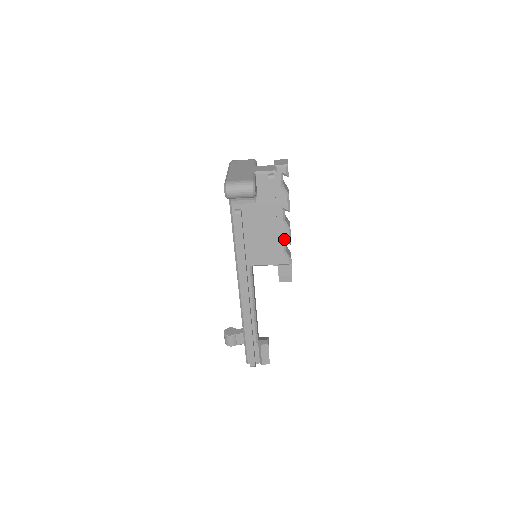
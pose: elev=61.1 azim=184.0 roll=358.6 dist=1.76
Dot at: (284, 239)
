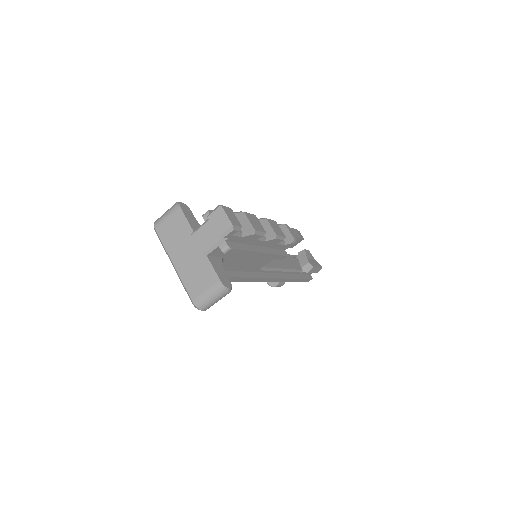
Dot at: (276, 243)
